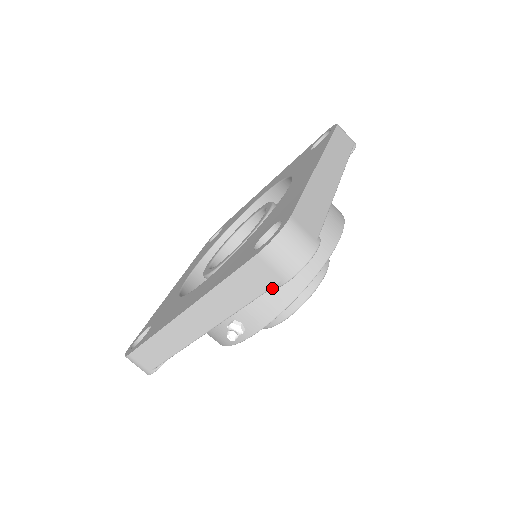
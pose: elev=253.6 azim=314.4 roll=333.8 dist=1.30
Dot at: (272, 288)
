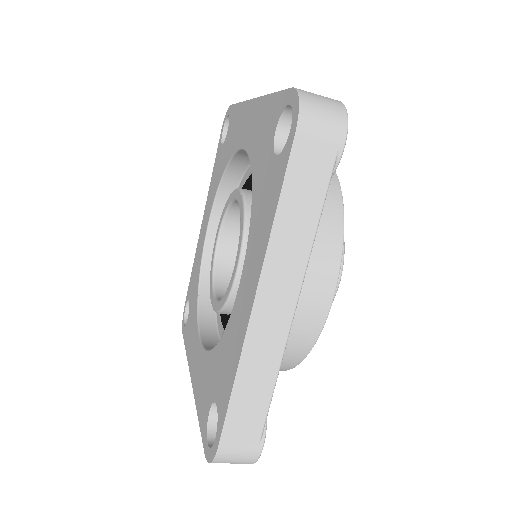
Dot at: occluded
